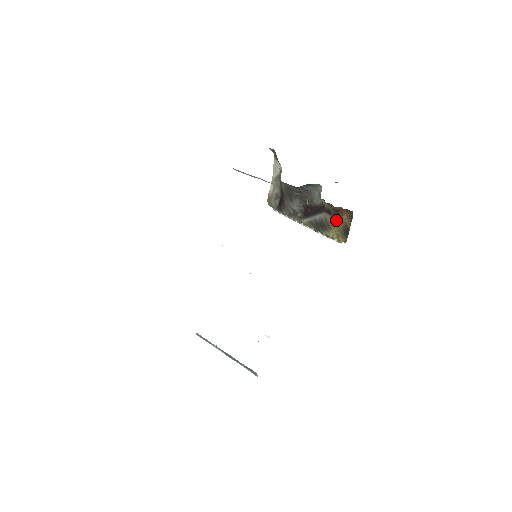
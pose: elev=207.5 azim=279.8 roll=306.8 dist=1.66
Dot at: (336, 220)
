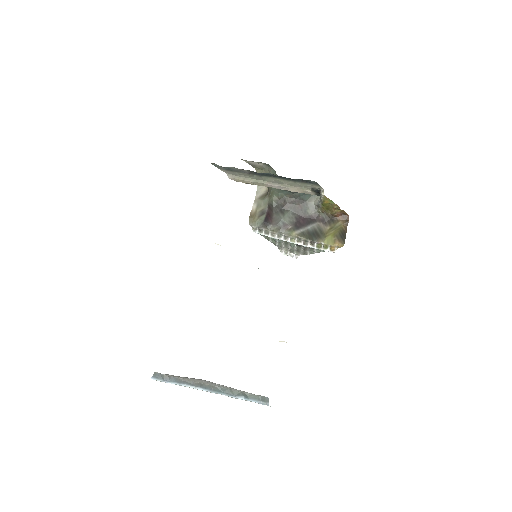
Dot at: (331, 227)
